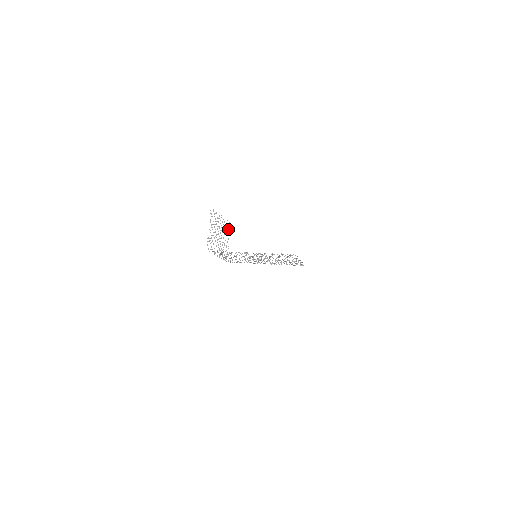
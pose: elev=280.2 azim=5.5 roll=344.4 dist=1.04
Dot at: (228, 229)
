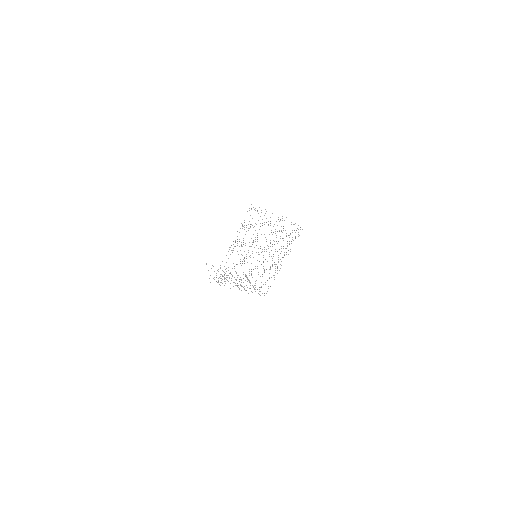
Dot at: occluded
